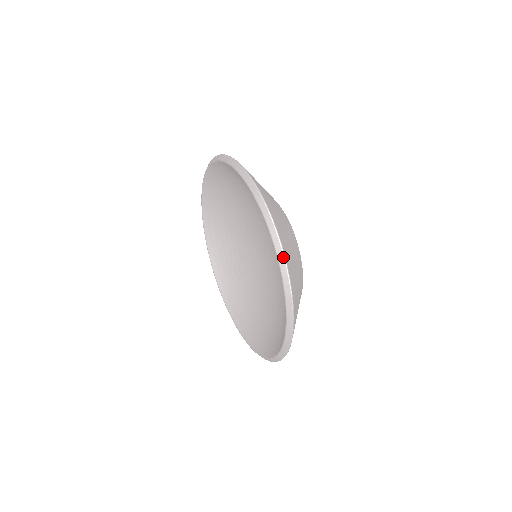
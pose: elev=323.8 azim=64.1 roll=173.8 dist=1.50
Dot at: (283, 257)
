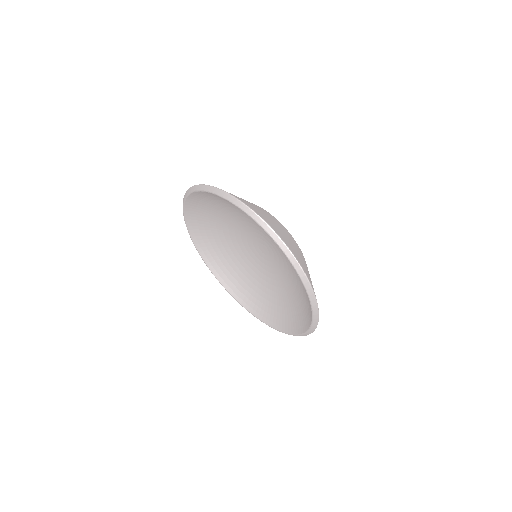
Dot at: (266, 224)
